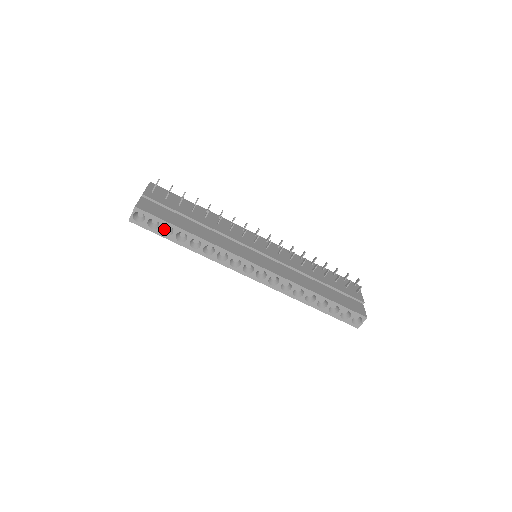
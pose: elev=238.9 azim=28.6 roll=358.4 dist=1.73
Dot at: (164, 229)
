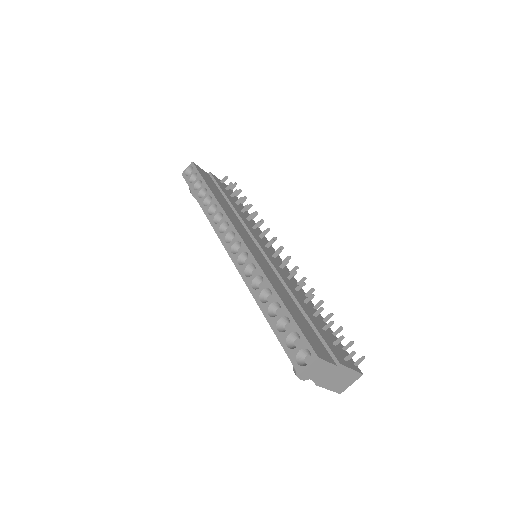
Dot at: (198, 187)
